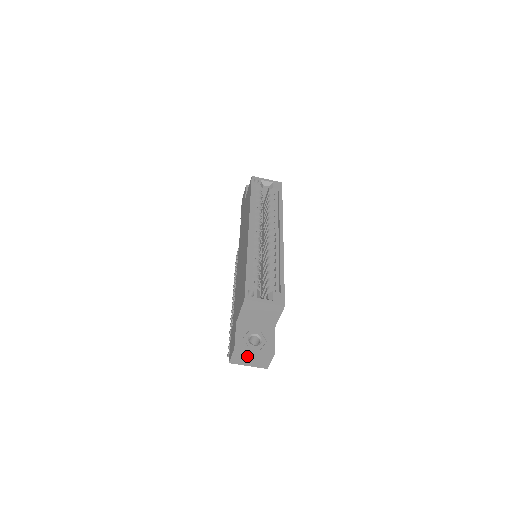
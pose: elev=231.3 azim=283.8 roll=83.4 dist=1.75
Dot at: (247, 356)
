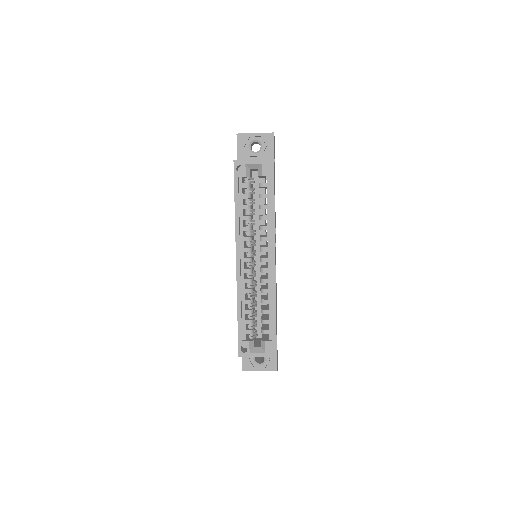
Dot at: occluded
